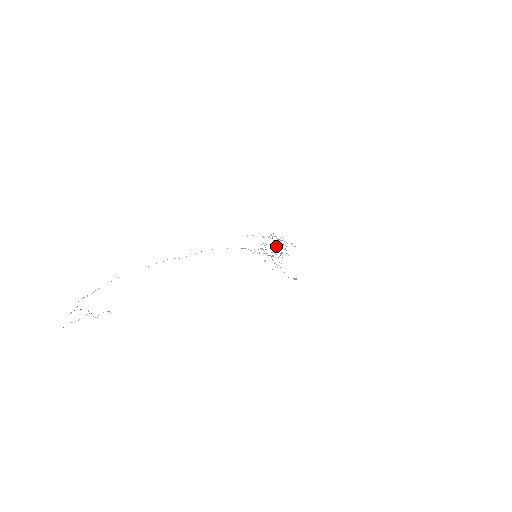
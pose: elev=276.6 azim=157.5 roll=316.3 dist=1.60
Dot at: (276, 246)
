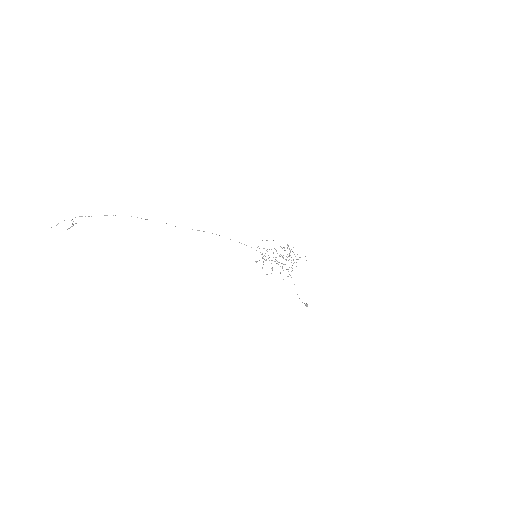
Dot at: (289, 259)
